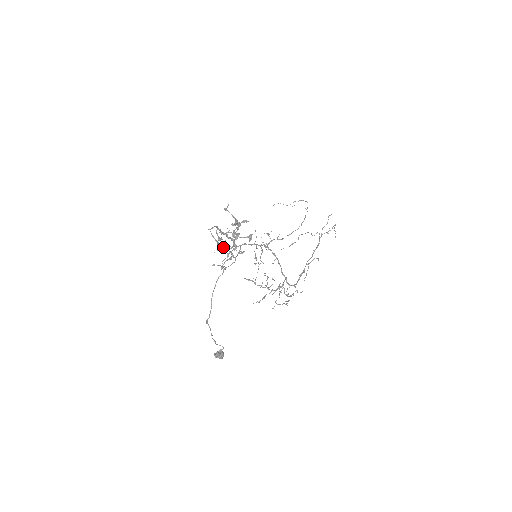
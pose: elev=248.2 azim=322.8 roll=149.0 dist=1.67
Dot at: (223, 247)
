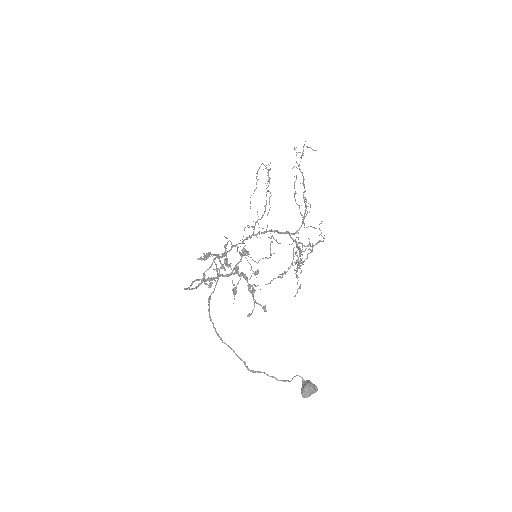
Dot at: (199, 284)
